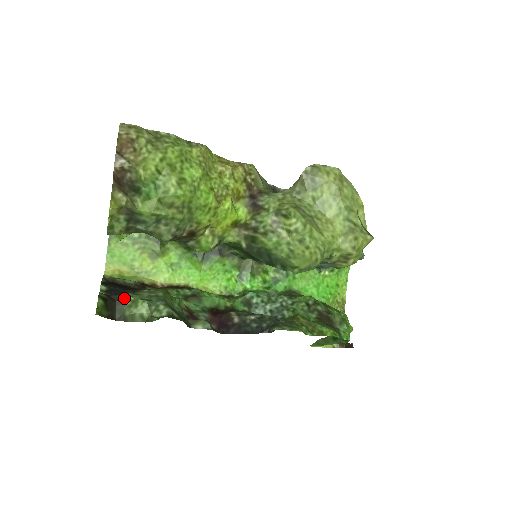
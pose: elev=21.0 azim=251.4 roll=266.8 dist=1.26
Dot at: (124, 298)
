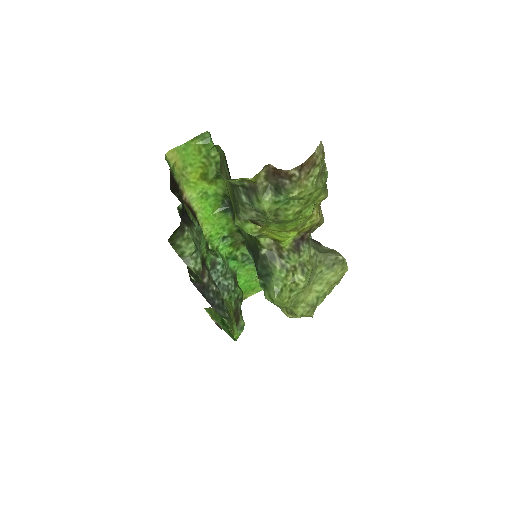
Dot at: (186, 230)
